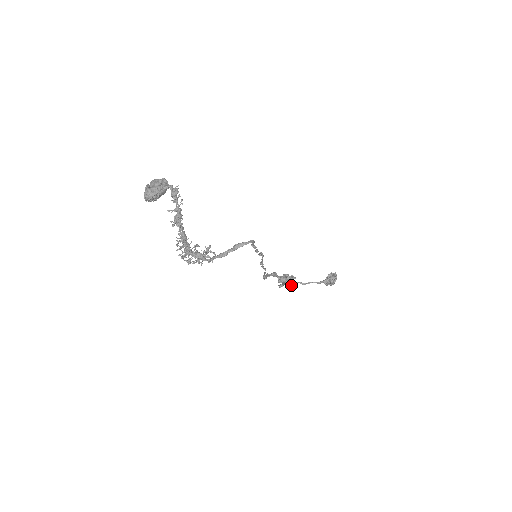
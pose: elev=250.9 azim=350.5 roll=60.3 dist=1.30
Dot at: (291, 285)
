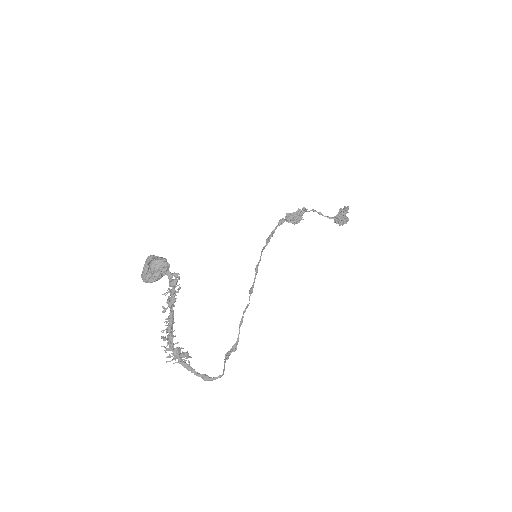
Dot at: occluded
